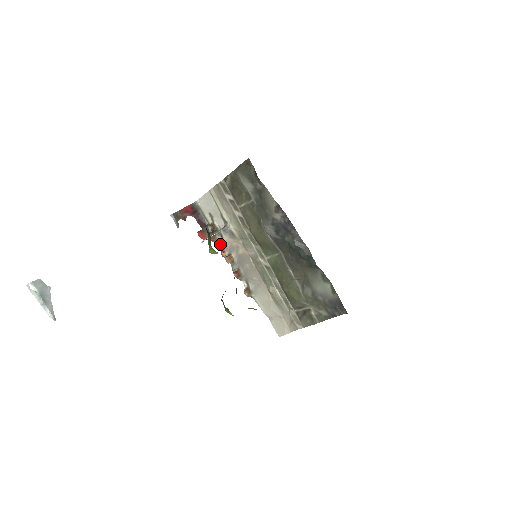
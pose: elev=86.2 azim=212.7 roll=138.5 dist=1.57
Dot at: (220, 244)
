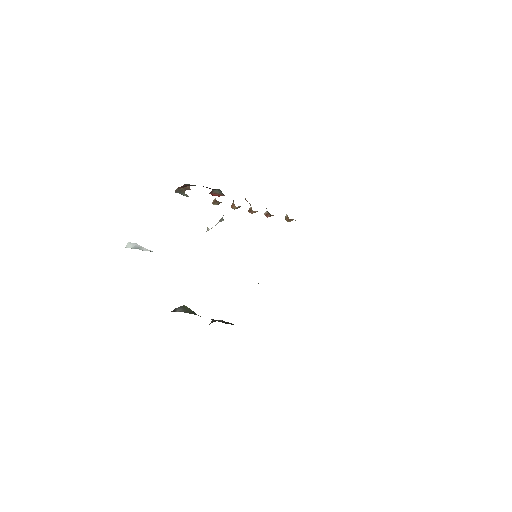
Dot at: (234, 209)
